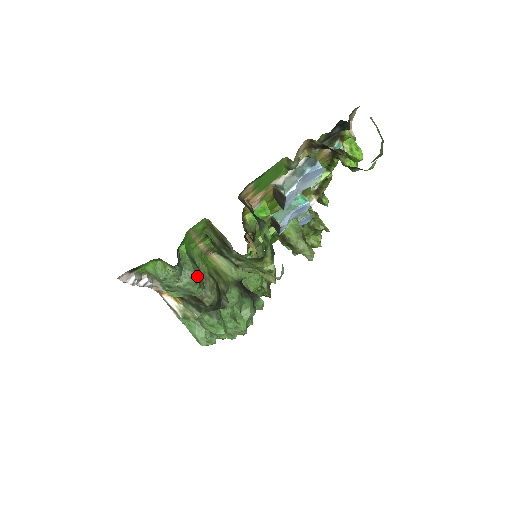
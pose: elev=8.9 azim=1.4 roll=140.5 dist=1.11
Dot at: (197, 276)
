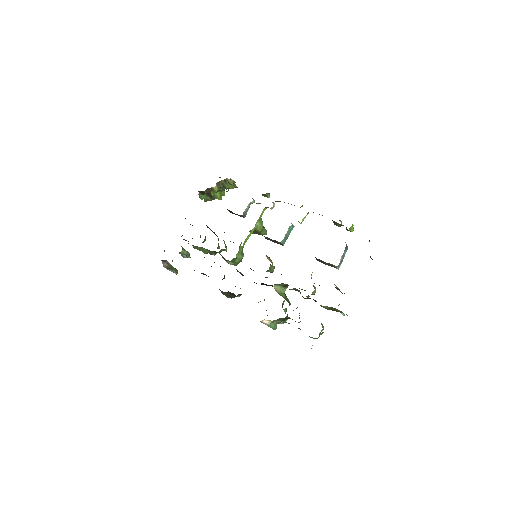
Dot at: (323, 326)
